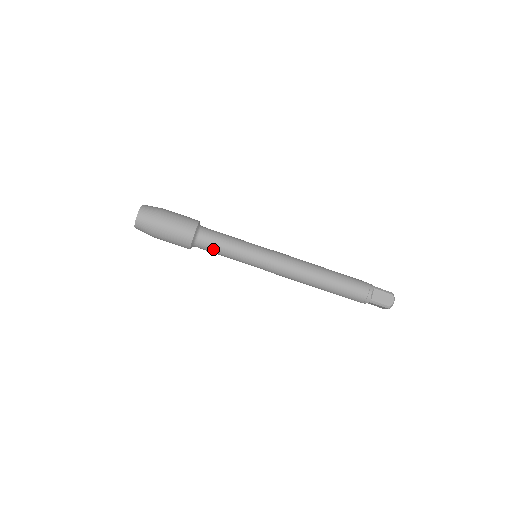
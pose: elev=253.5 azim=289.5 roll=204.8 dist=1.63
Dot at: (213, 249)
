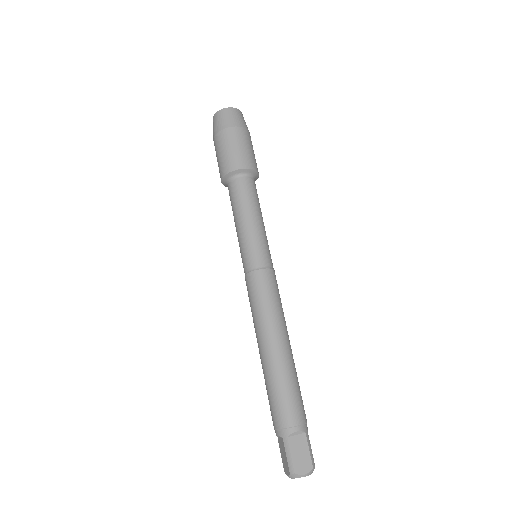
Dot at: (236, 200)
